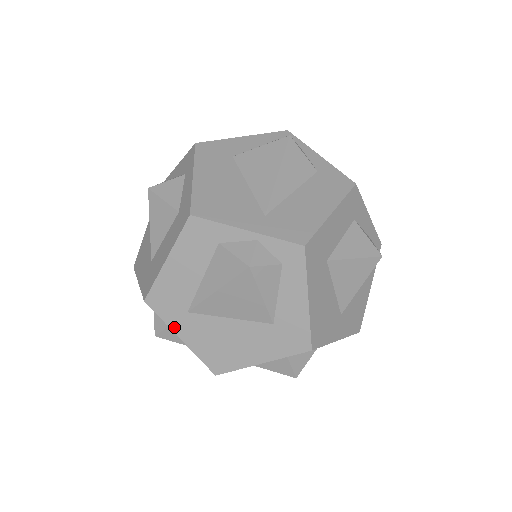
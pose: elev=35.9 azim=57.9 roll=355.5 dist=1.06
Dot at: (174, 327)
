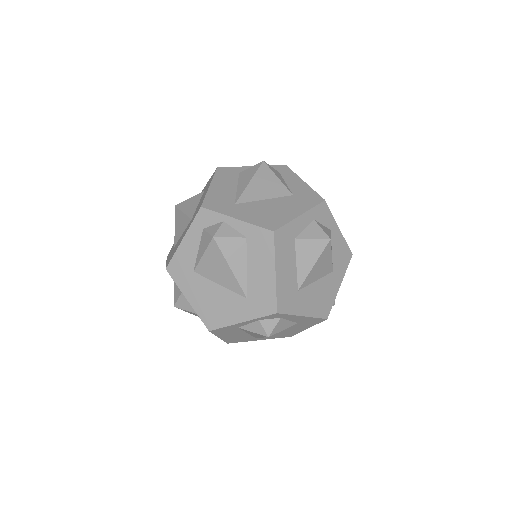
Dot at: (229, 214)
